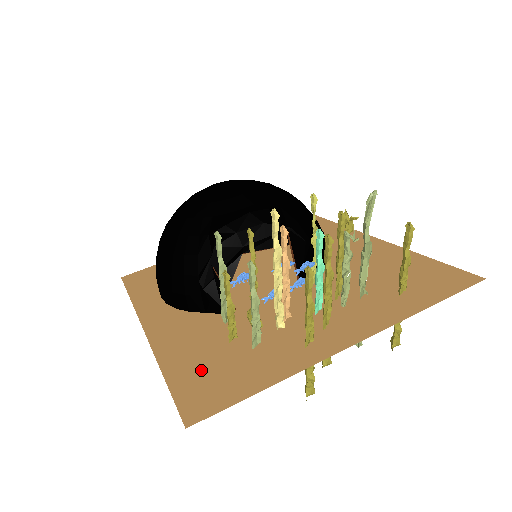
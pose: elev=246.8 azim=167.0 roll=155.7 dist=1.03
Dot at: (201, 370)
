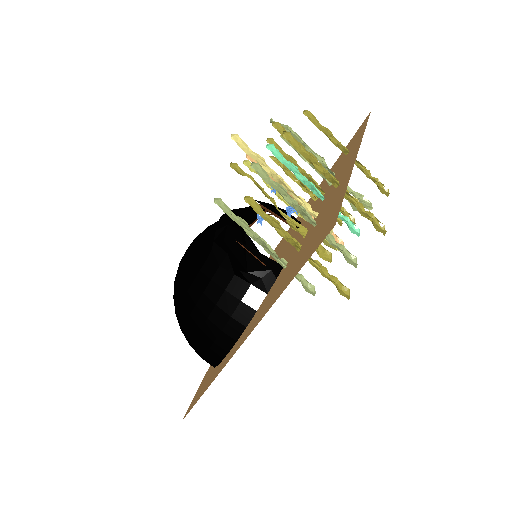
Dot at: (304, 254)
